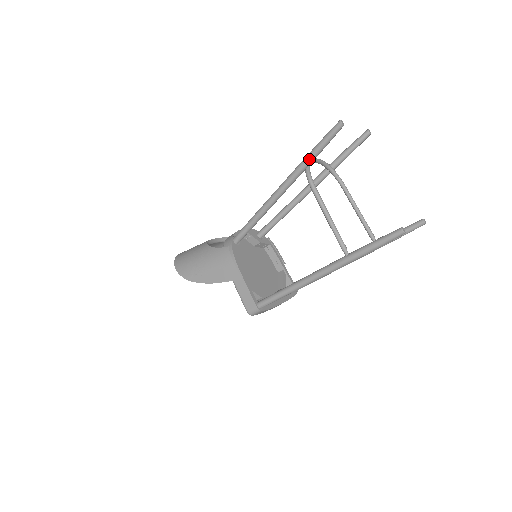
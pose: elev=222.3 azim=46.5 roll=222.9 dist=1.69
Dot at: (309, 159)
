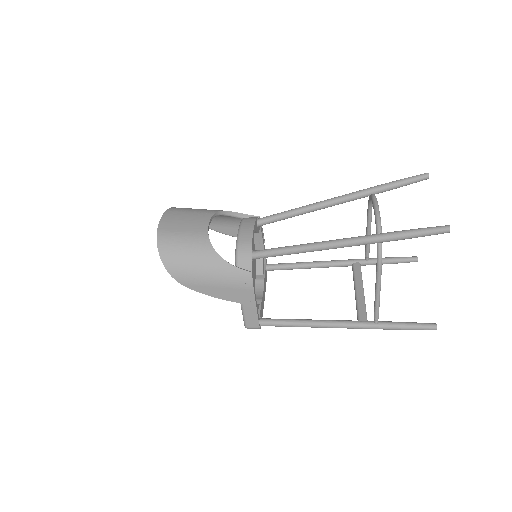
Dot at: (393, 240)
